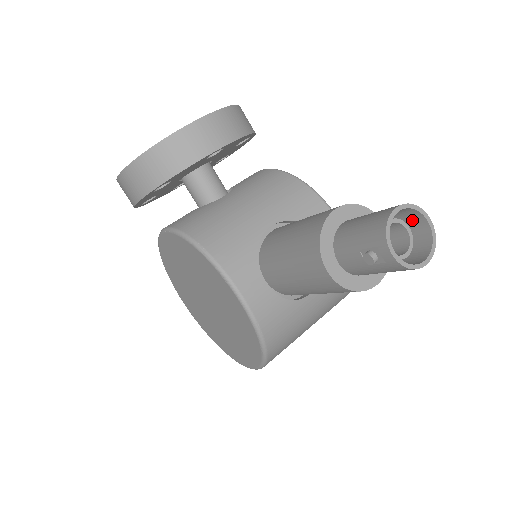
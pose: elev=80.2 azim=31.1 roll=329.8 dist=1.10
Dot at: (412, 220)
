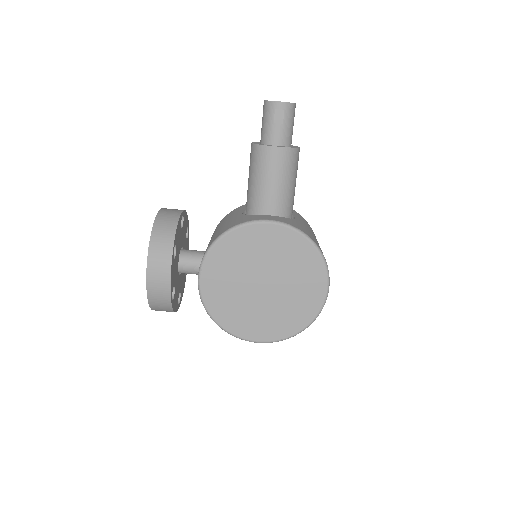
Dot at: occluded
